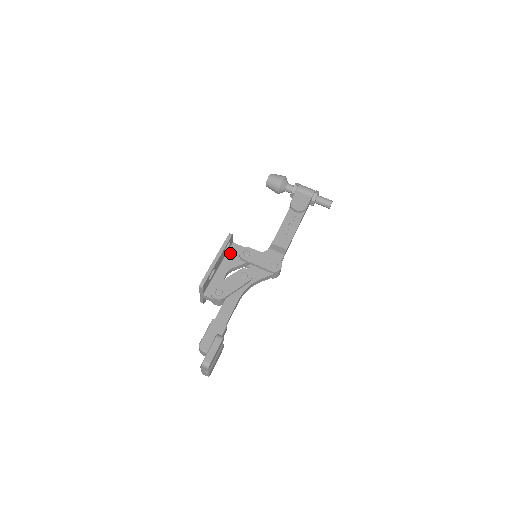
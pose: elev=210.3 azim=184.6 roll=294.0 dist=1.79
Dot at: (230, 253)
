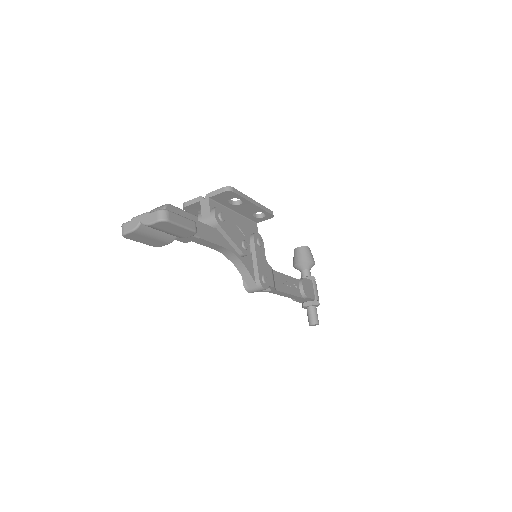
Dot at: (249, 222)
